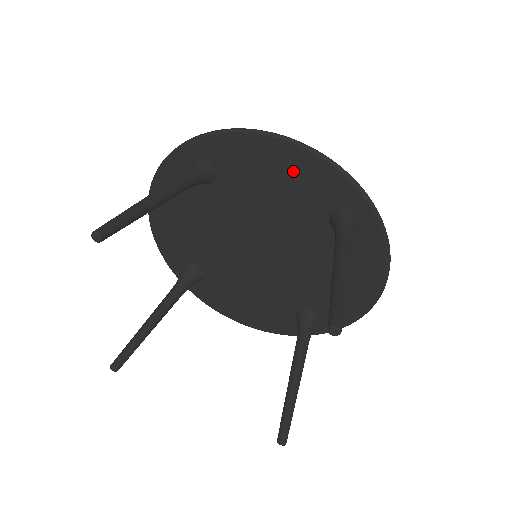
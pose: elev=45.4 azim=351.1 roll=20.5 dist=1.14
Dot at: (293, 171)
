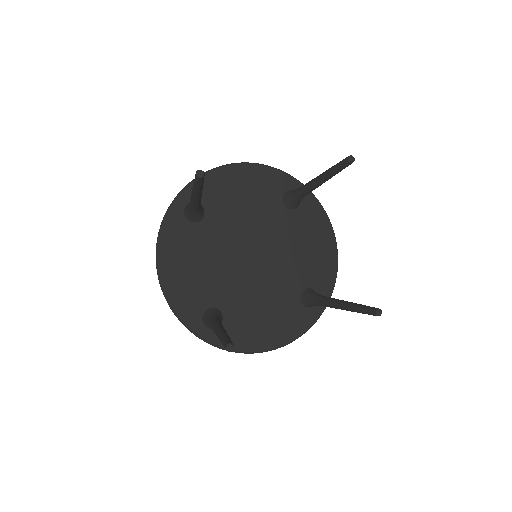
Dot at: (250, 181)
